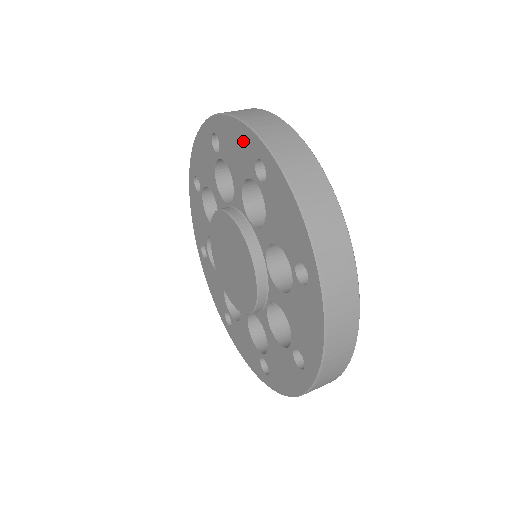
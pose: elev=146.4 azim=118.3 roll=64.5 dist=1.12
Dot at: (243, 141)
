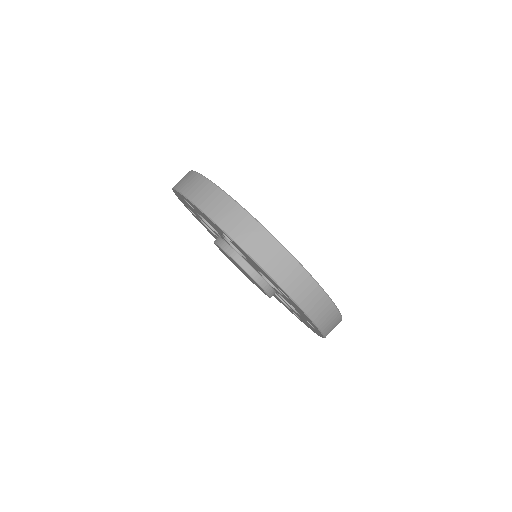
Dot at: occluded
